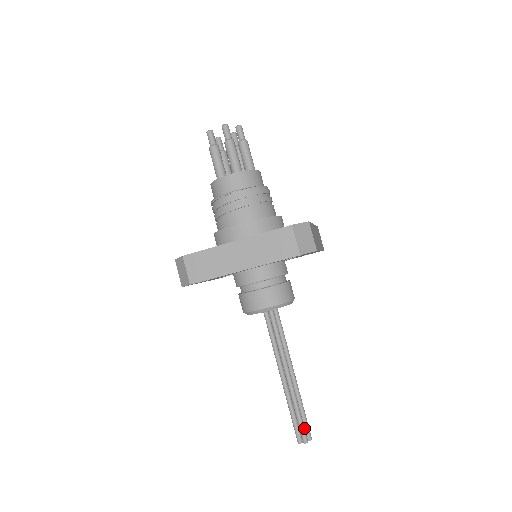
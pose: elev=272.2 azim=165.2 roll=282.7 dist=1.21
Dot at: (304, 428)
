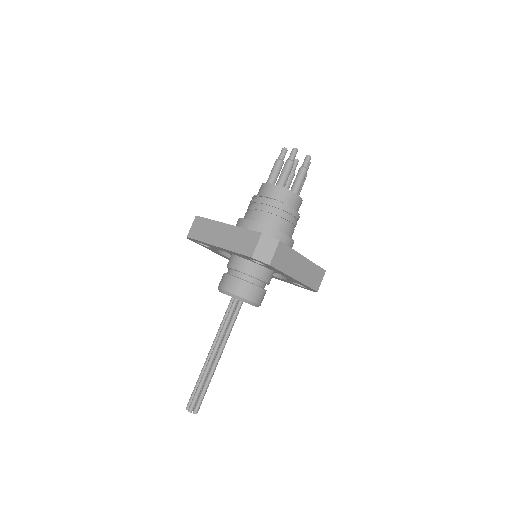
Dot at: (196, 400)
